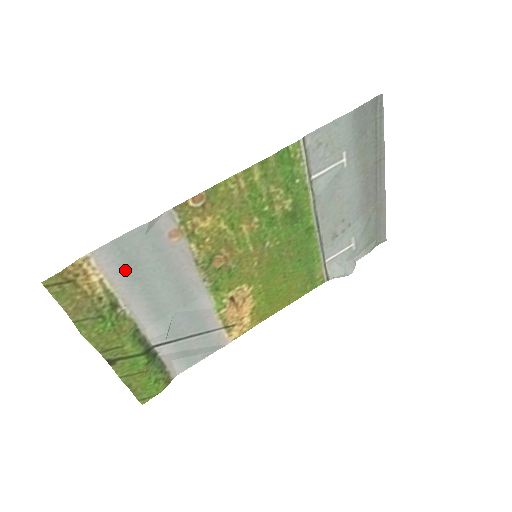
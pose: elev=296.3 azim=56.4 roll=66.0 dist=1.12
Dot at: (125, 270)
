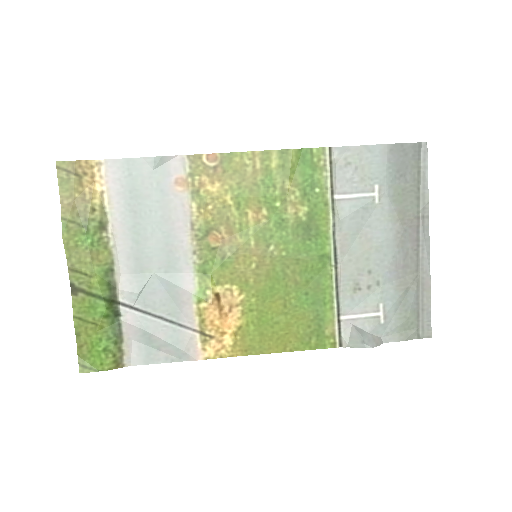
Dot at: (126, 195)
